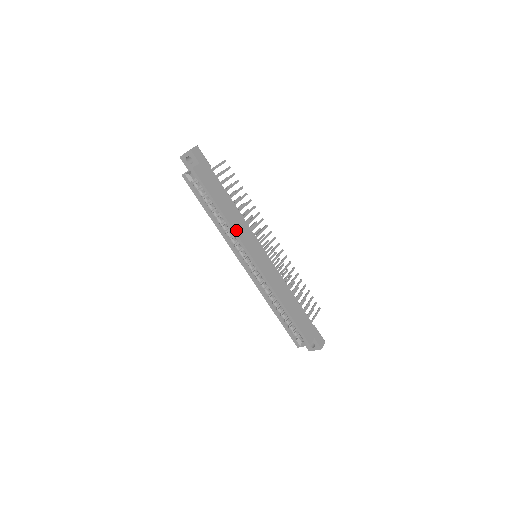
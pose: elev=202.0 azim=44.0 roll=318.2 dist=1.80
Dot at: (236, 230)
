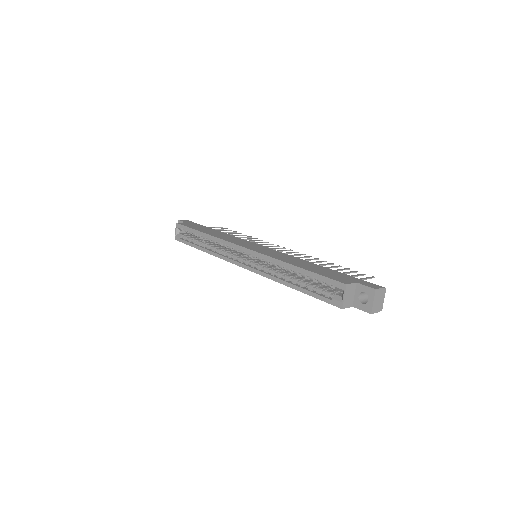
Dot at: (220, 238)
